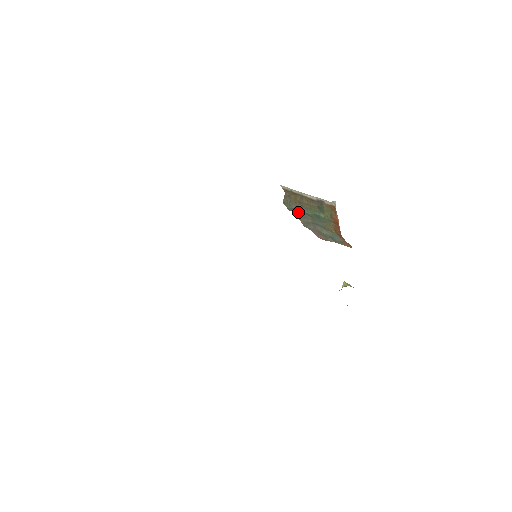
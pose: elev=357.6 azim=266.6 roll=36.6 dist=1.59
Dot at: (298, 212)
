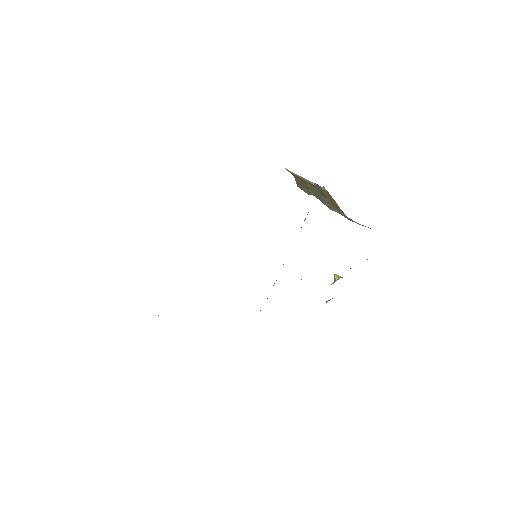
Dot at: (315, 196)
